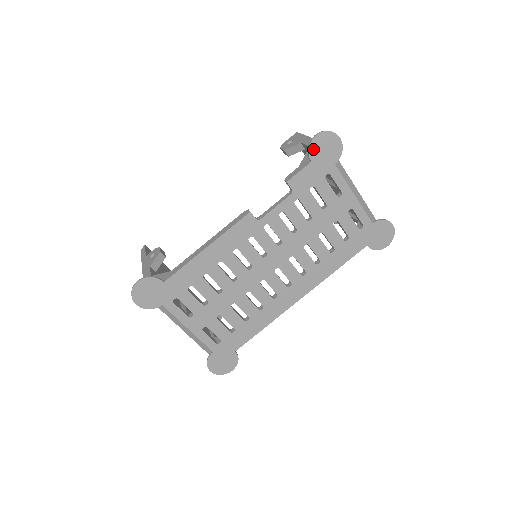
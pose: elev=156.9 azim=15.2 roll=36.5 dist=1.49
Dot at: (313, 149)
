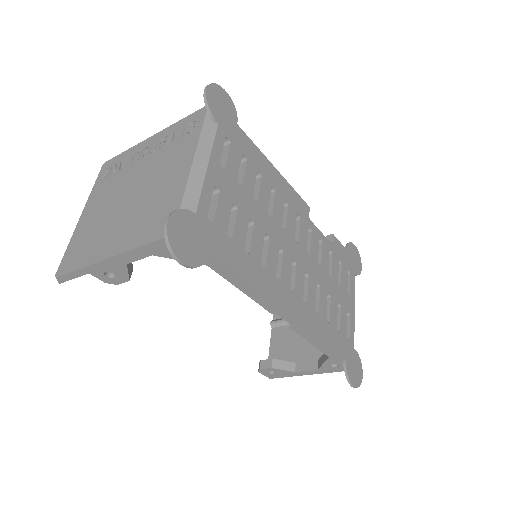
Dot at: (350, 247)
